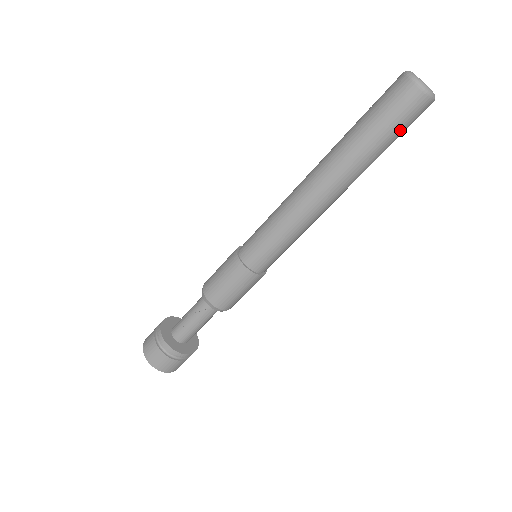
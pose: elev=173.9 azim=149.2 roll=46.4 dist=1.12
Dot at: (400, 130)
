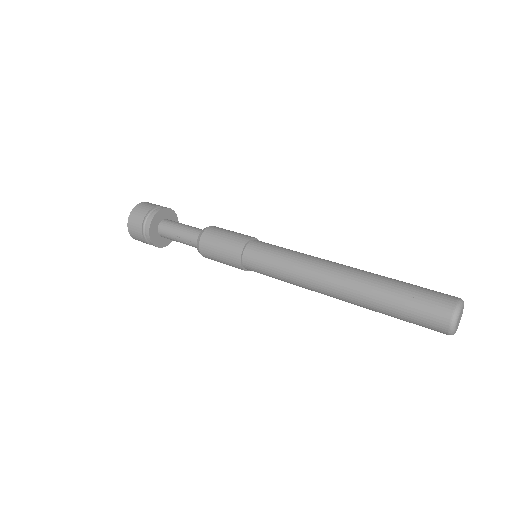
Dot at: occluded
